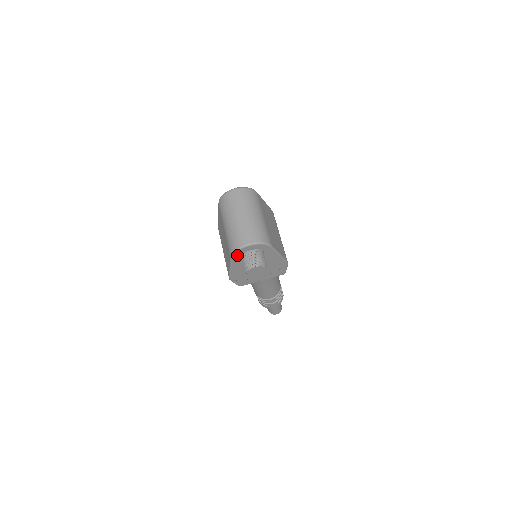
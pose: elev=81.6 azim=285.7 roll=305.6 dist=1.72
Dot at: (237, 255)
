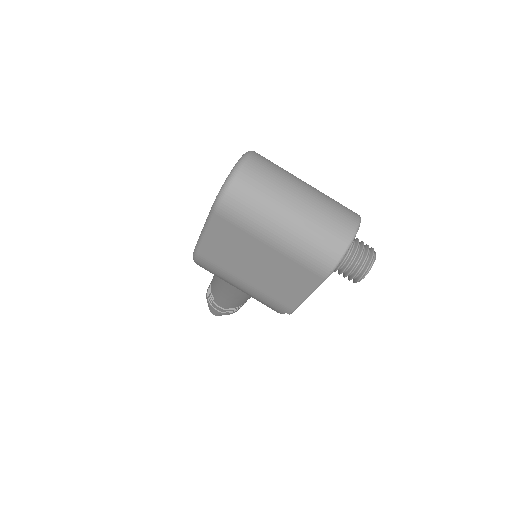
Dot at: occluded
